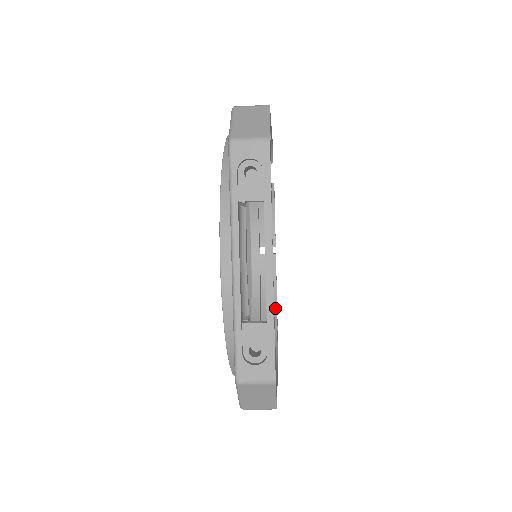
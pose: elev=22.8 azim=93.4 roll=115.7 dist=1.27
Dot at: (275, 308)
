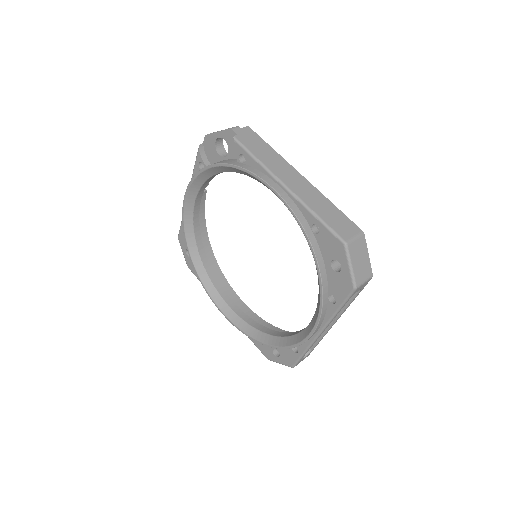
Dot at: (207, 235)
